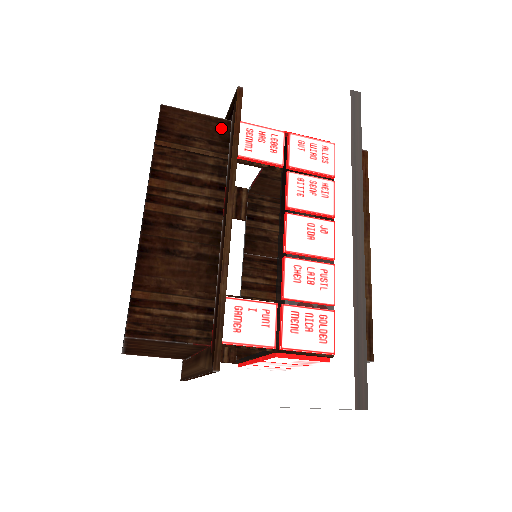
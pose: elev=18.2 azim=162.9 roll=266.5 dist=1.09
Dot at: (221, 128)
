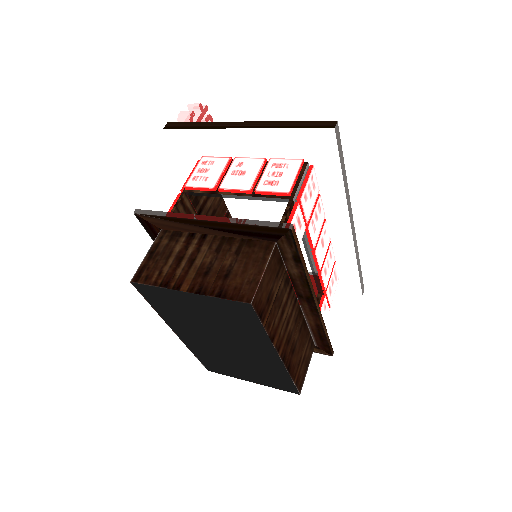
Dot at: (276, 257)
